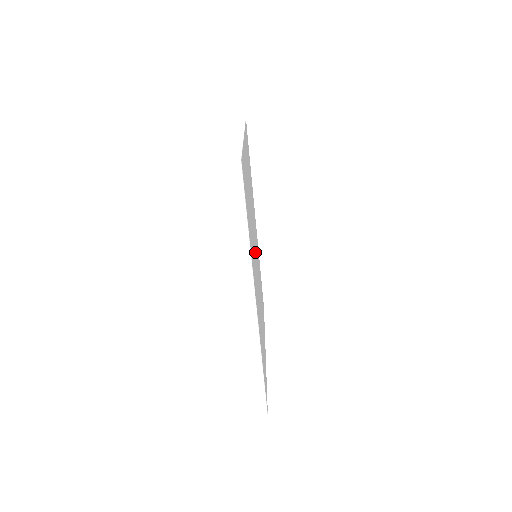
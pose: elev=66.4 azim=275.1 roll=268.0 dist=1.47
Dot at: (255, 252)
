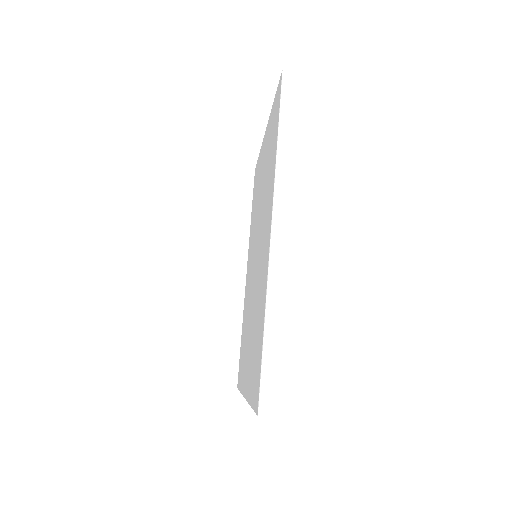
Dot at: (257, 246)
